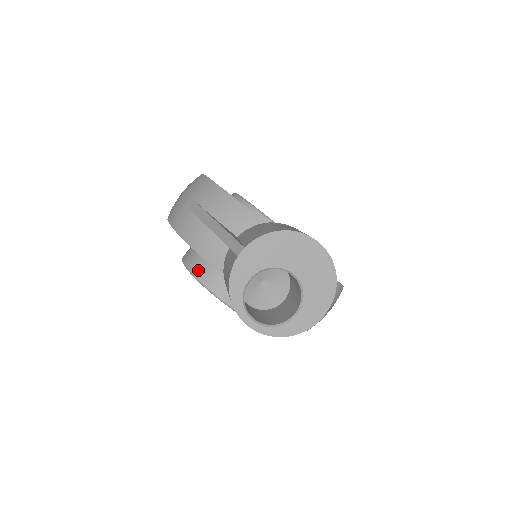
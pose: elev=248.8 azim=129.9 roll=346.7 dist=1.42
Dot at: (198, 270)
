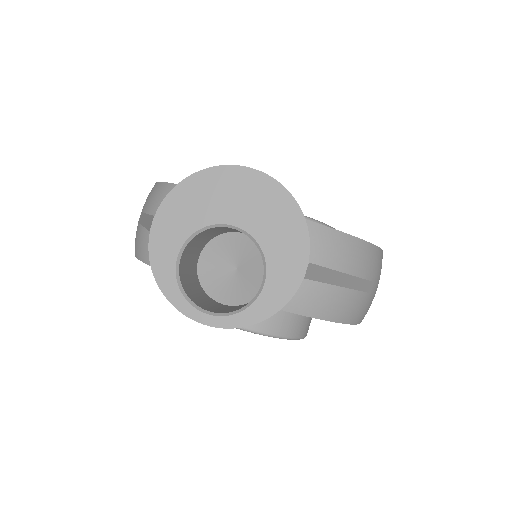
Dot at: occluded
